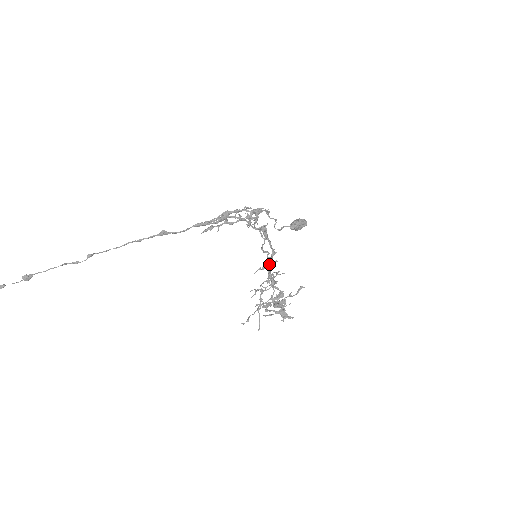
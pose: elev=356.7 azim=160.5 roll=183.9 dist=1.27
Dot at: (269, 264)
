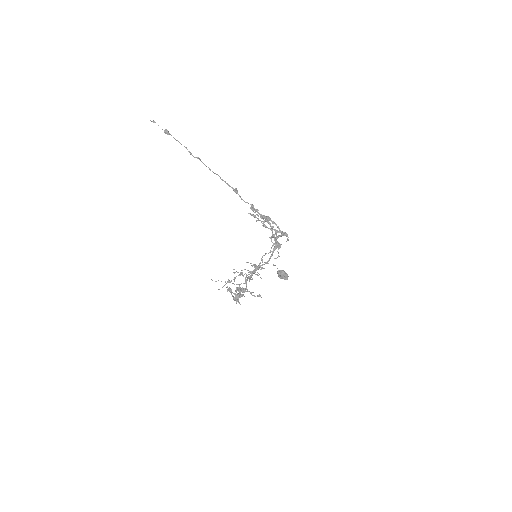
Dot at: occluded
